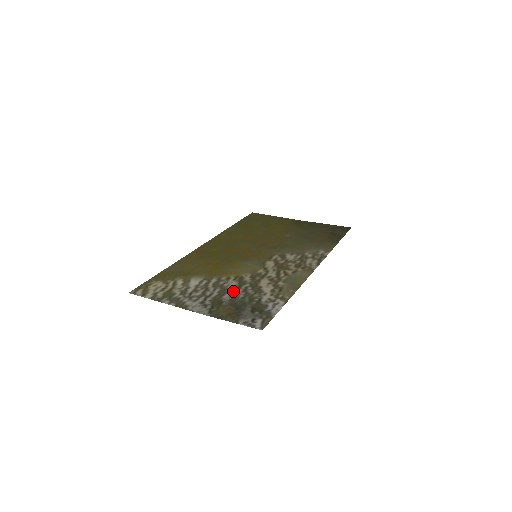
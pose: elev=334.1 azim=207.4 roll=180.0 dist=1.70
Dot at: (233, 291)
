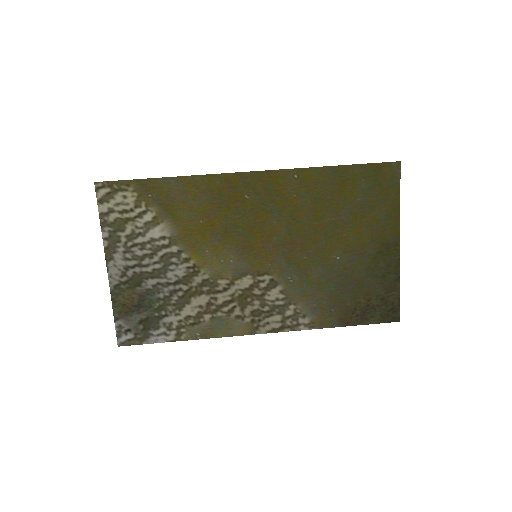
Dot at: (165, 282)
